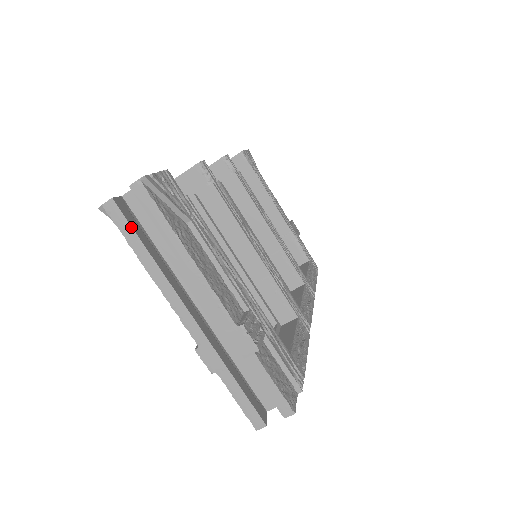
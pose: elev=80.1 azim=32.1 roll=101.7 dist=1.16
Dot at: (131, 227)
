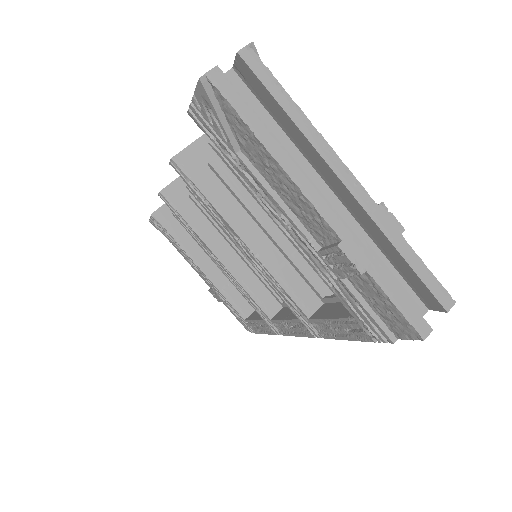
Dot at: (243, 98)
